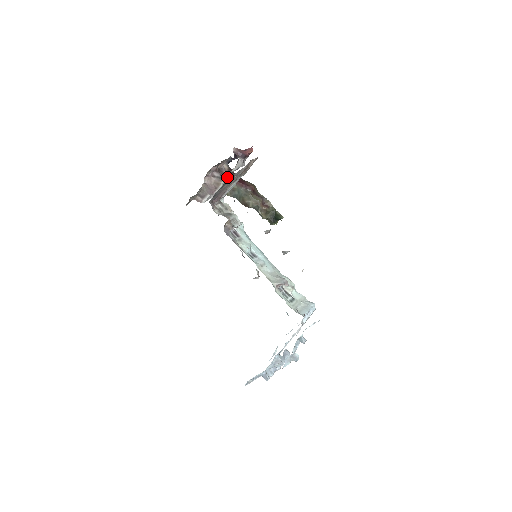
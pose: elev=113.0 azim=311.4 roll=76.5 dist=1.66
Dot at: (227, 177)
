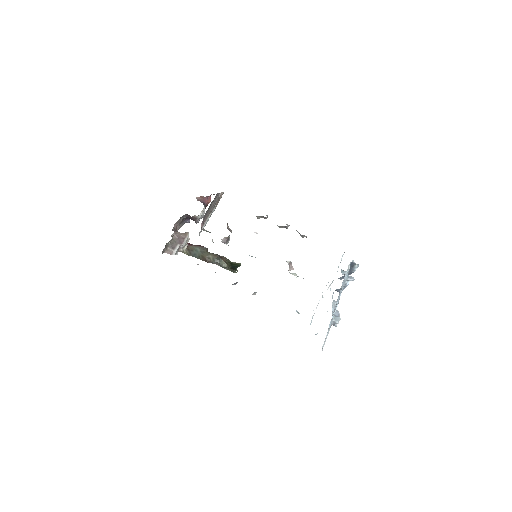
Dot at: occluded
